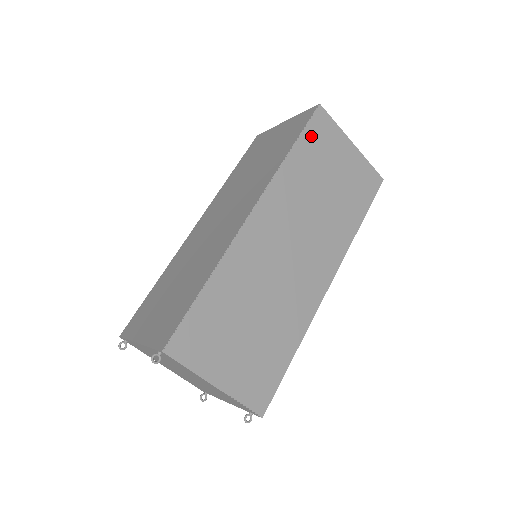
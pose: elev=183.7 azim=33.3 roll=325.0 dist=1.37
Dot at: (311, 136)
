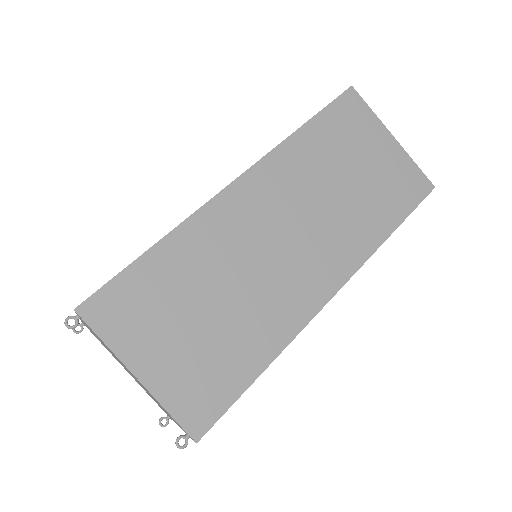
Dot at: (334, 117)
